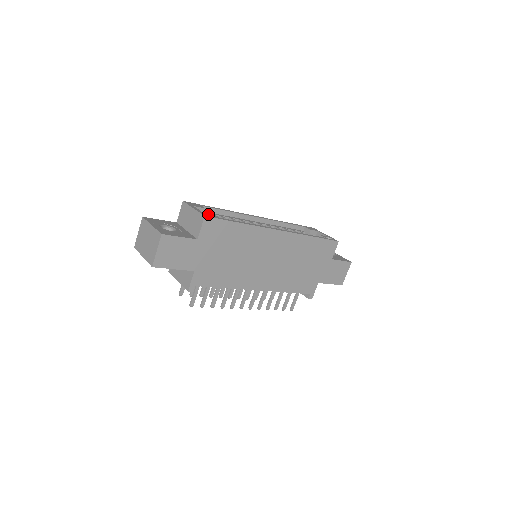
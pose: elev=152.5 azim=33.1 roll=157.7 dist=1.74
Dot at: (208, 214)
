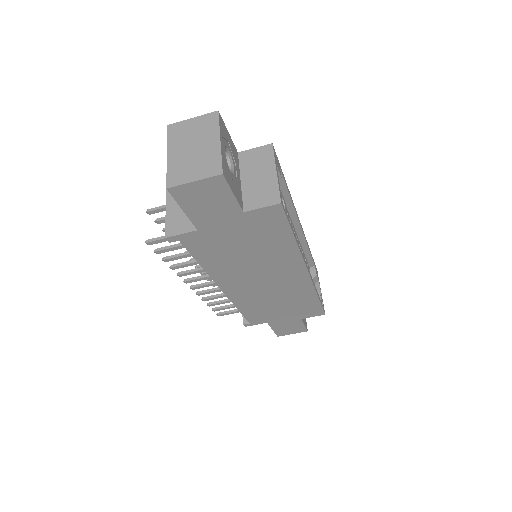
Dot at: (282, 197)
